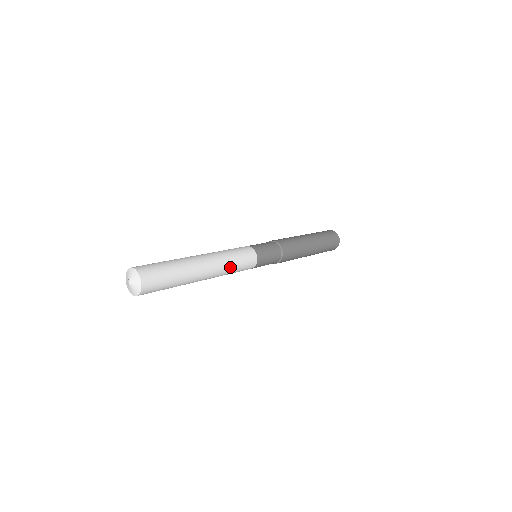
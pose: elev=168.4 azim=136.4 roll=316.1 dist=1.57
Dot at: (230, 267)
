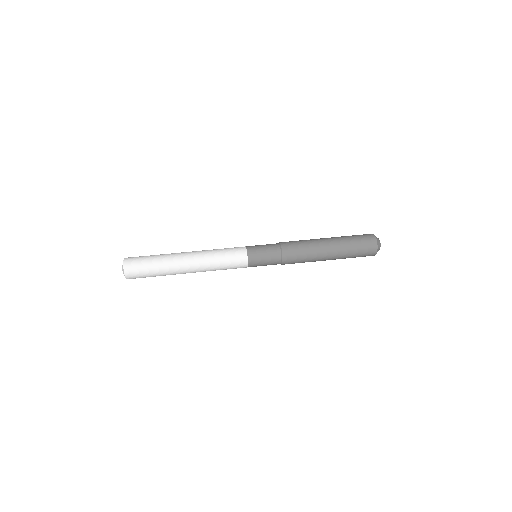
Dot at: (214, 263)
